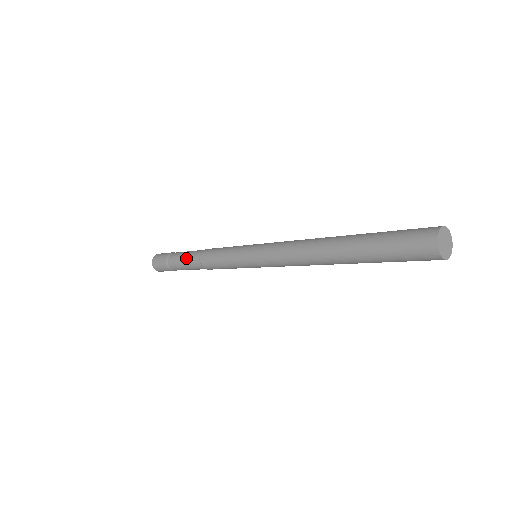
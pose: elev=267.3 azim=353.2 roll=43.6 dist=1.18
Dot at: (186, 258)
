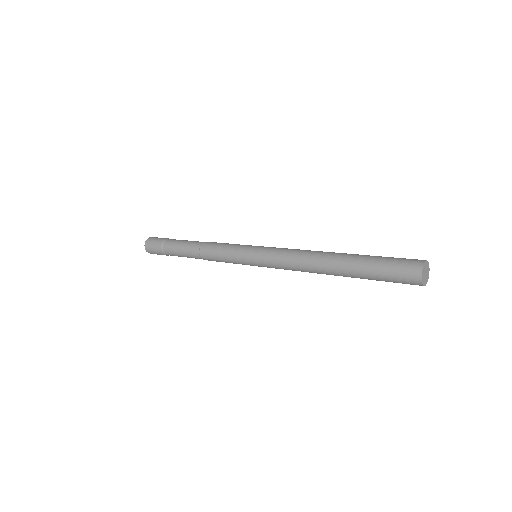
Dot at: (188, 241)
